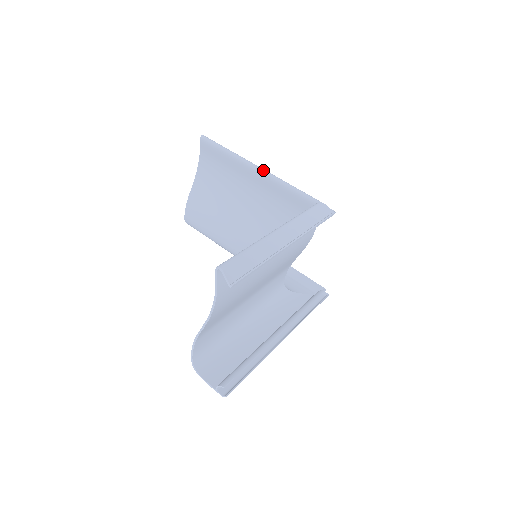
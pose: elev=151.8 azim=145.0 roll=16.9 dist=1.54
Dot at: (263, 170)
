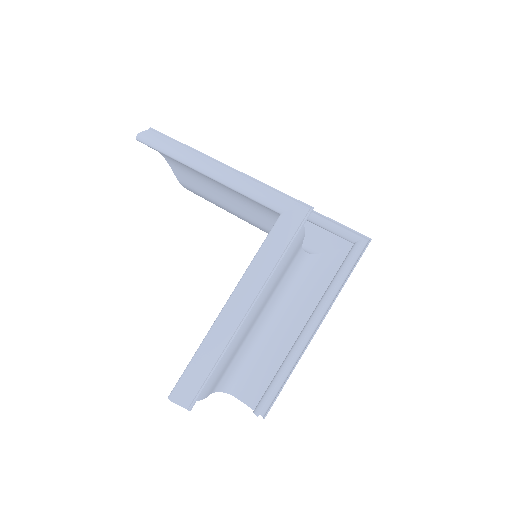
Dot at: (210, 174)
